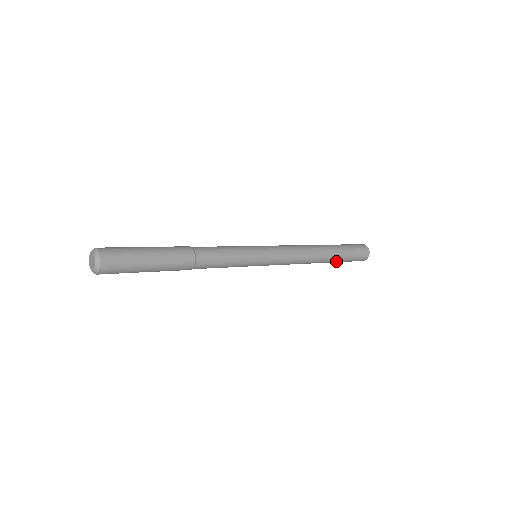
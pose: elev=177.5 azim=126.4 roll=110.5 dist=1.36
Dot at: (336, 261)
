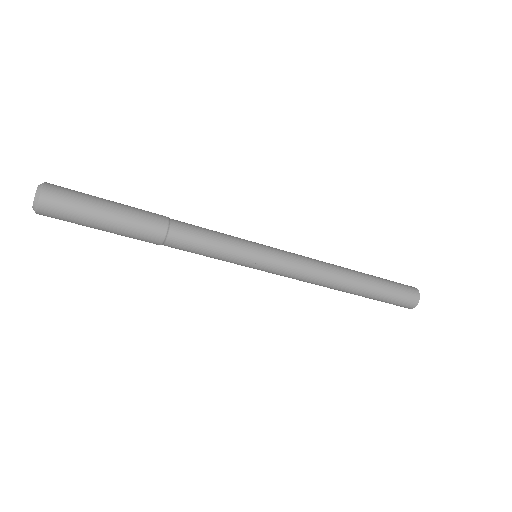
Dot at: (372, 293)
